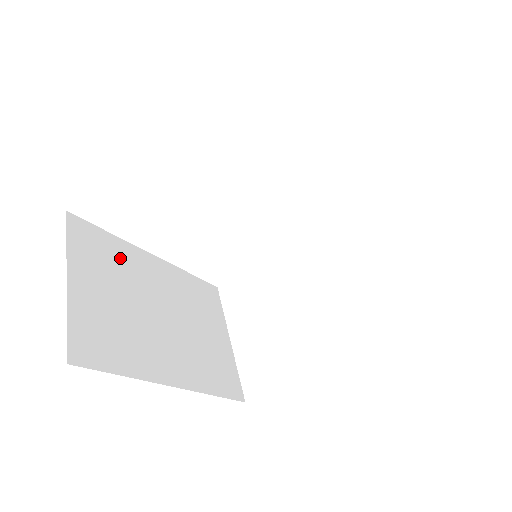
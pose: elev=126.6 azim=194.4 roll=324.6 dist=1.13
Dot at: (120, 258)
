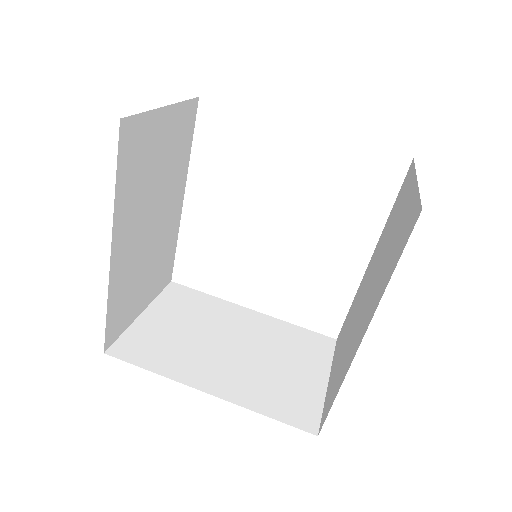
Dot at: (206, 308)
